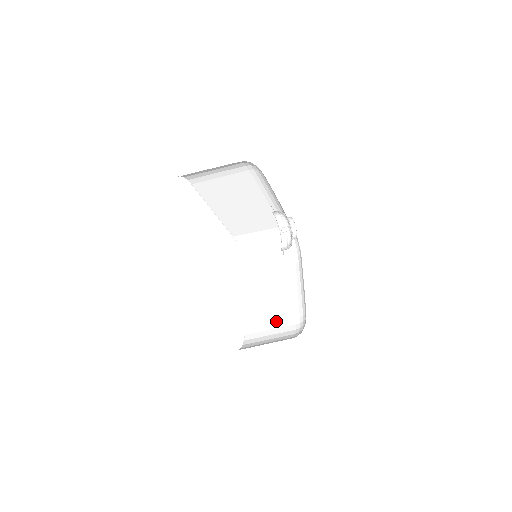
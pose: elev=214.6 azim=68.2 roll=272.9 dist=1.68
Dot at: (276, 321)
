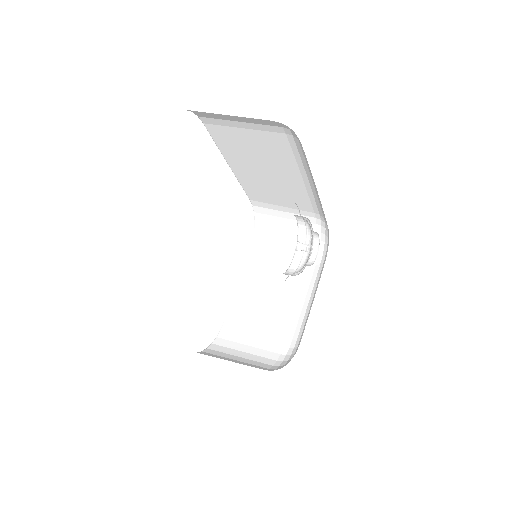
Dot at: (263, 330)
